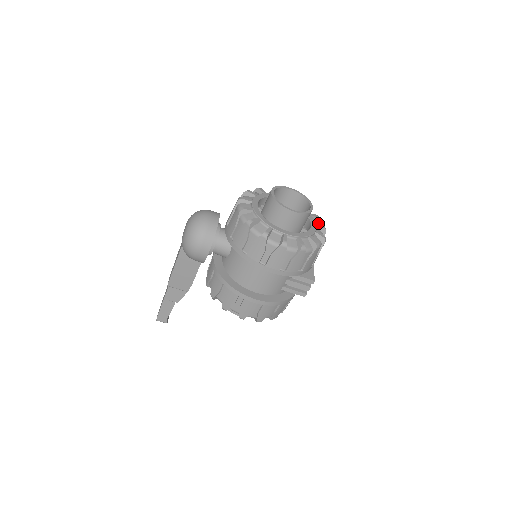
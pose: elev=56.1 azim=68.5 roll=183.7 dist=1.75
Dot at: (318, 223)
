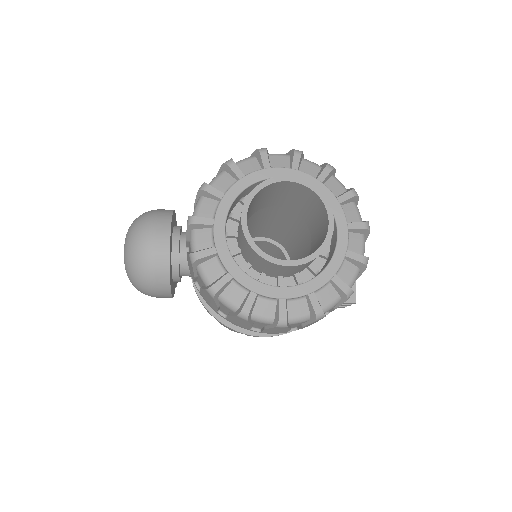
Dot at: (355, 207)
